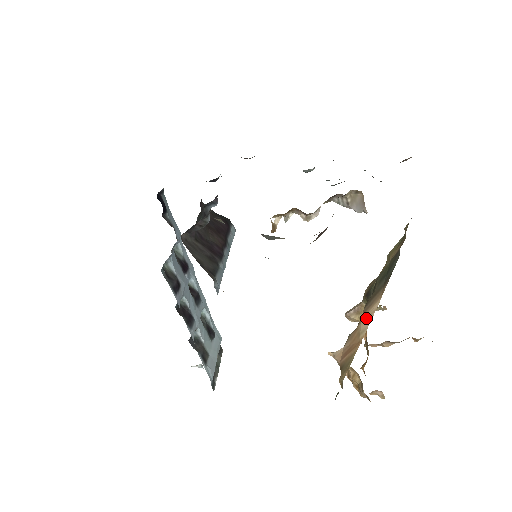
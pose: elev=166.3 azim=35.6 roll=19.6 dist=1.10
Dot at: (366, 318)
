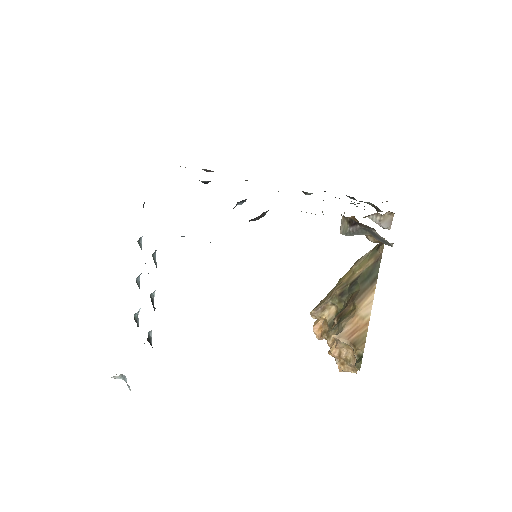
Dot at: (365, 307)
